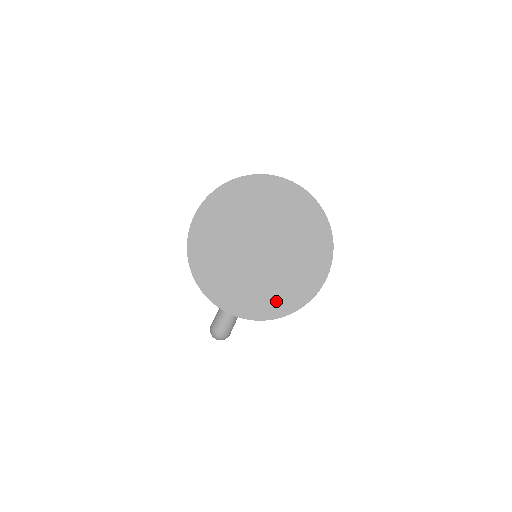
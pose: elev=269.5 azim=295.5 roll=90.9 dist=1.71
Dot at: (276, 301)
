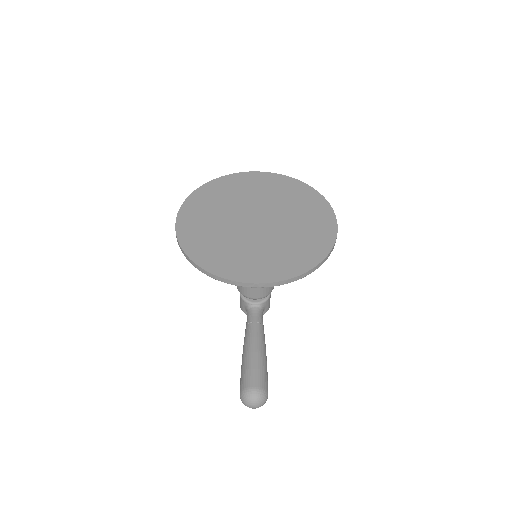
Dot at: (300, 255)
